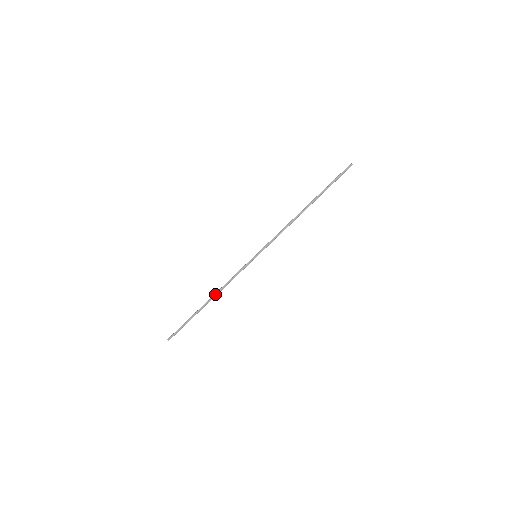
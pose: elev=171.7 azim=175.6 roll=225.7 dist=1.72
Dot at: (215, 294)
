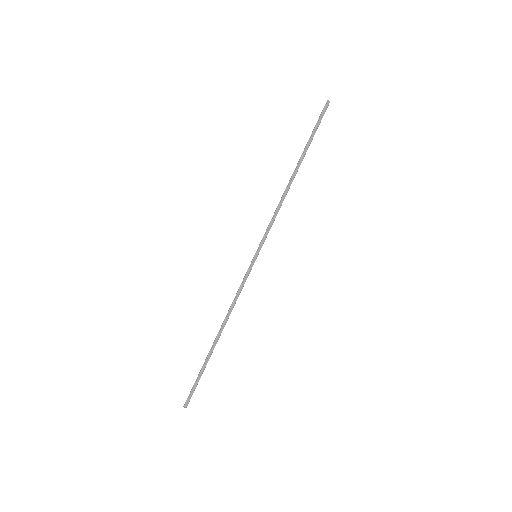
Dot at: (223, 324)
